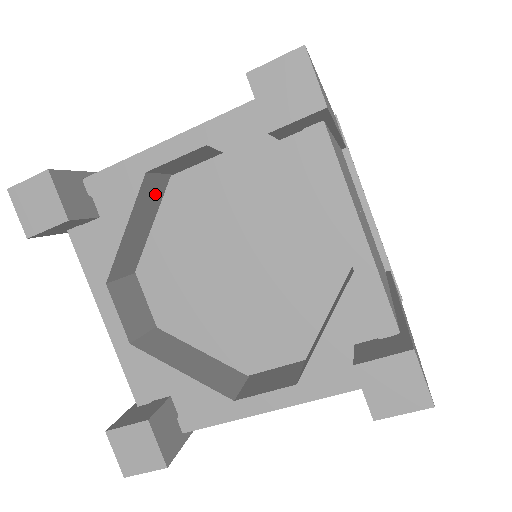
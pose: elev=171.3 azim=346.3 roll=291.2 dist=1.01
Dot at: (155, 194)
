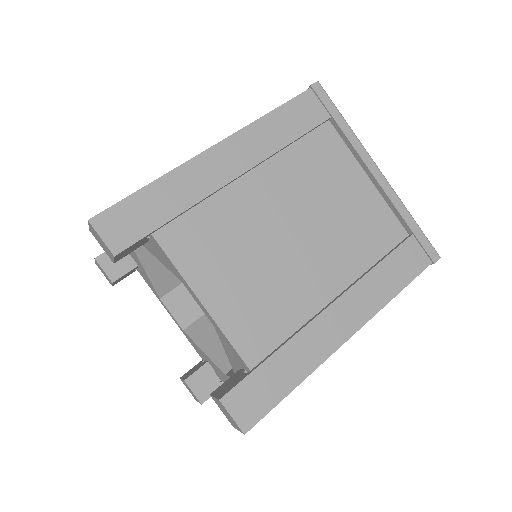
Dot at: occluded
